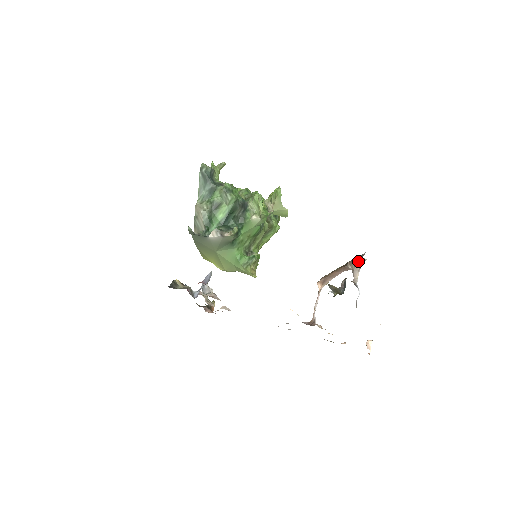
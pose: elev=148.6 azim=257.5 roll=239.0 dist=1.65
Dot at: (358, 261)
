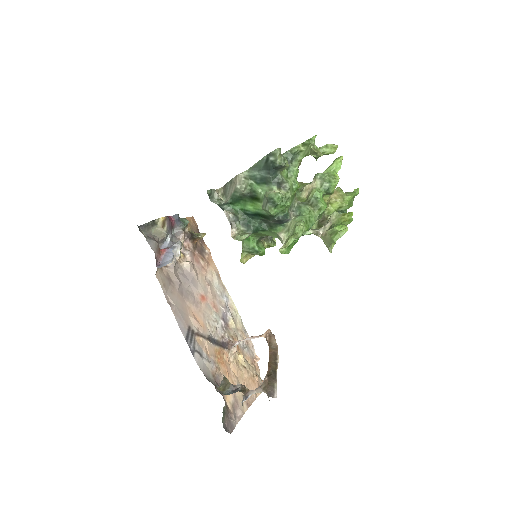
Dot at: (267, 391)
